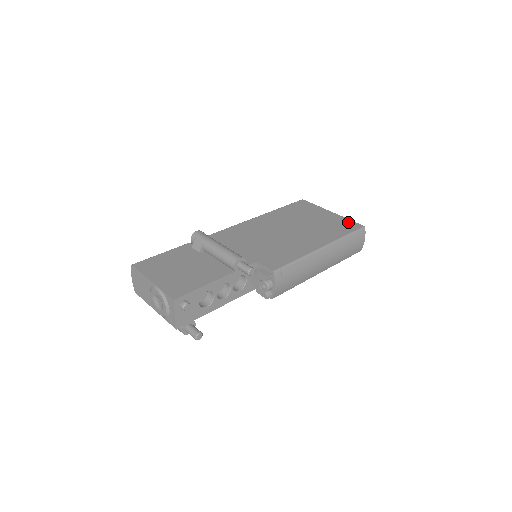
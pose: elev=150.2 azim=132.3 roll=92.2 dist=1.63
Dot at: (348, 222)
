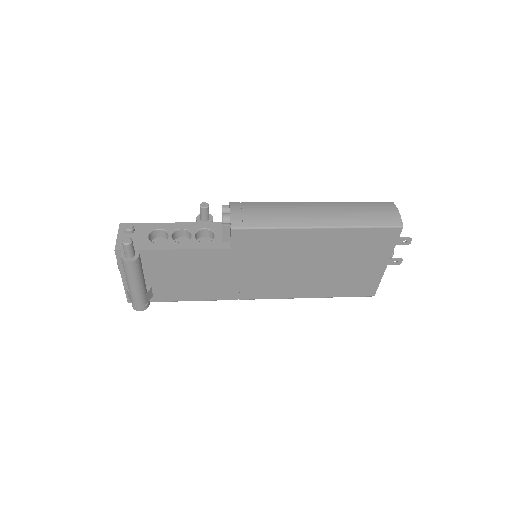
Dot at: occluded
